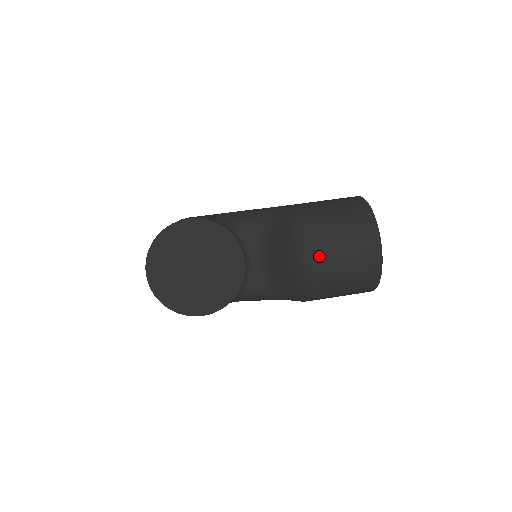
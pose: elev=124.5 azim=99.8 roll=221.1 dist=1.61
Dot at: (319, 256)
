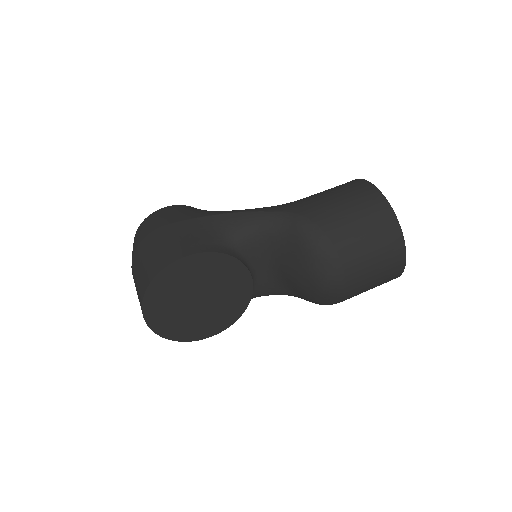
Dot at: (344, 284)
